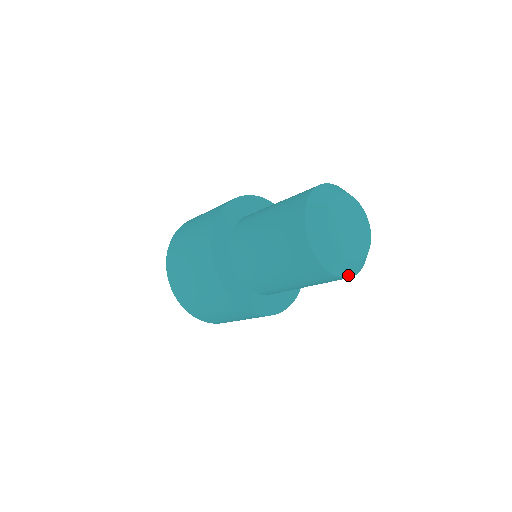
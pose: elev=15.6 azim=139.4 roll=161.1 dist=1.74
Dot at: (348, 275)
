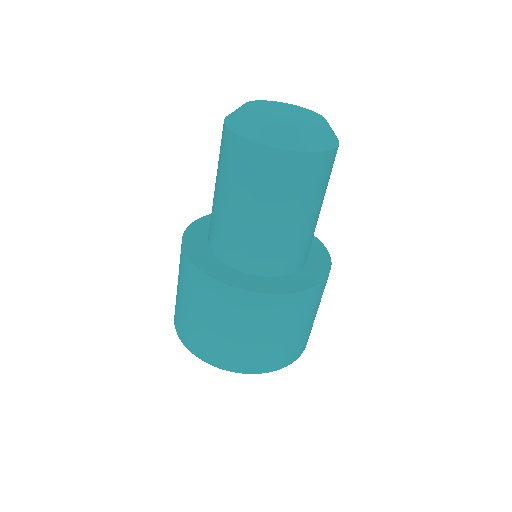
Dot at: (259, 139)
